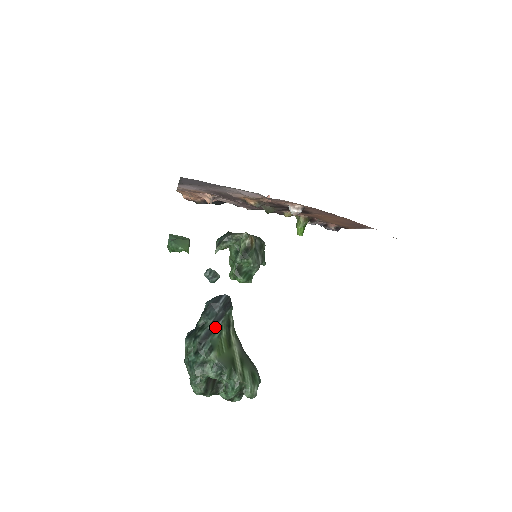
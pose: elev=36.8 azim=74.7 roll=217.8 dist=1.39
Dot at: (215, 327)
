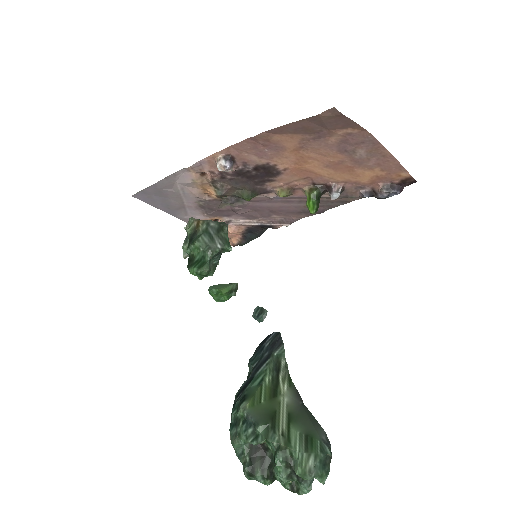
Dot at: (256, 373)
